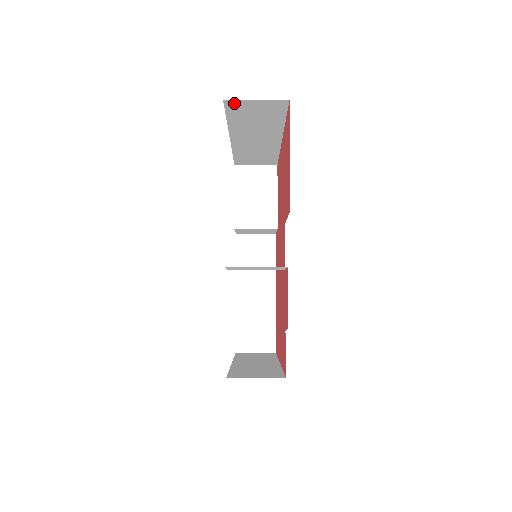
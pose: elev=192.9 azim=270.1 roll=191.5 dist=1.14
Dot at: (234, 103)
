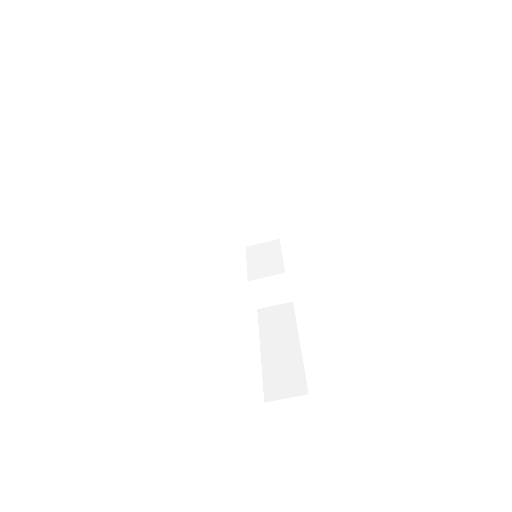
Dot at: (215, 131)
